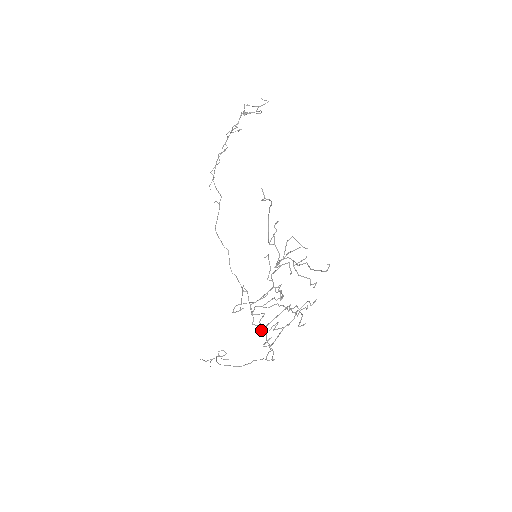
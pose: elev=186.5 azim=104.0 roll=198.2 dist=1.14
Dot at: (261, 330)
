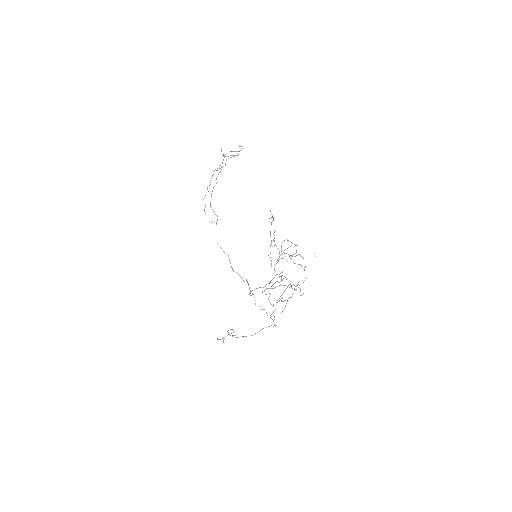
Dot at: (276, 302)
